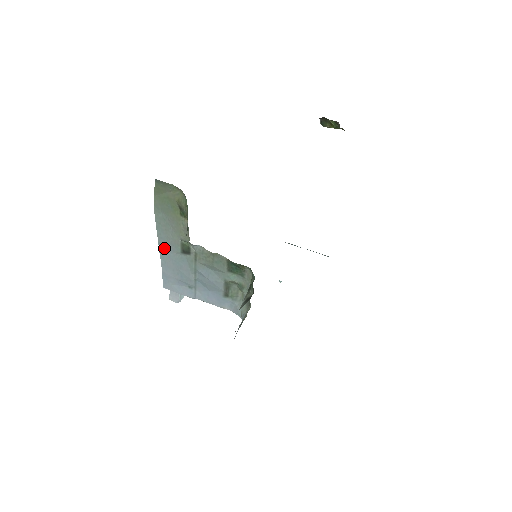
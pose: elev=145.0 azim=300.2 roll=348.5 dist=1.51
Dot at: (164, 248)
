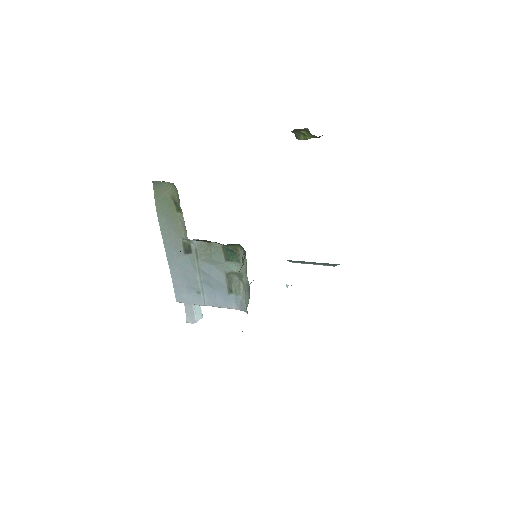
Dot at: (170, 254)
